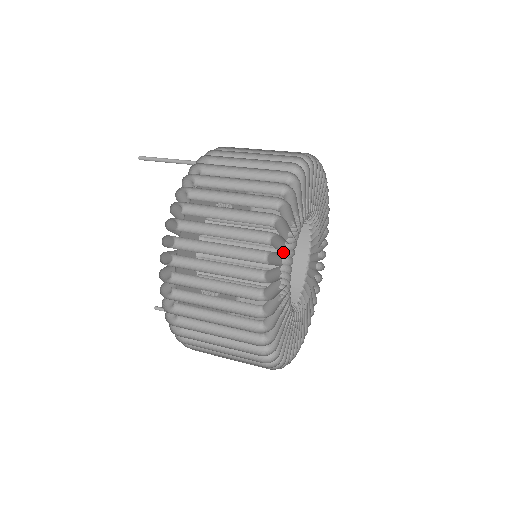
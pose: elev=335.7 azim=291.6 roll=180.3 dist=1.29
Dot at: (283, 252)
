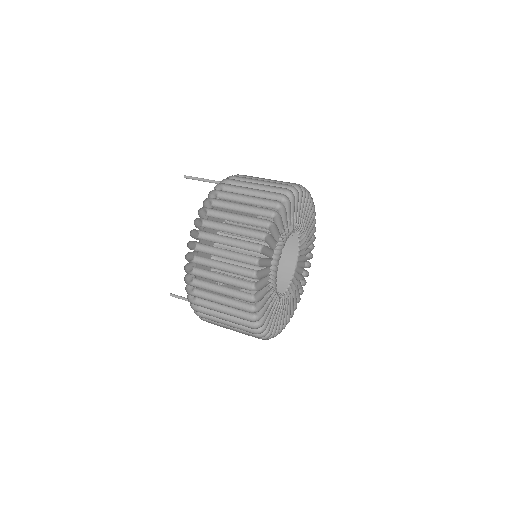
Dot at: (276, 247)
